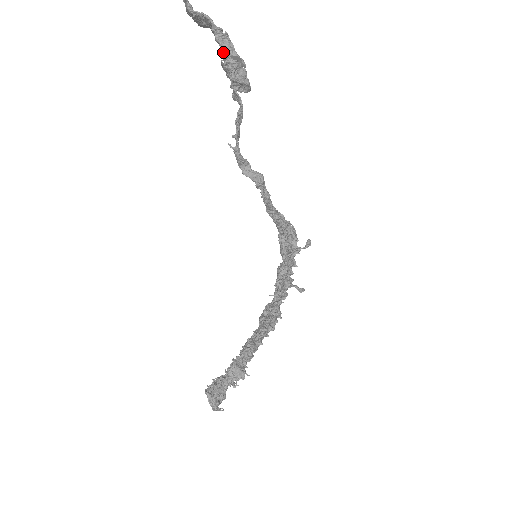
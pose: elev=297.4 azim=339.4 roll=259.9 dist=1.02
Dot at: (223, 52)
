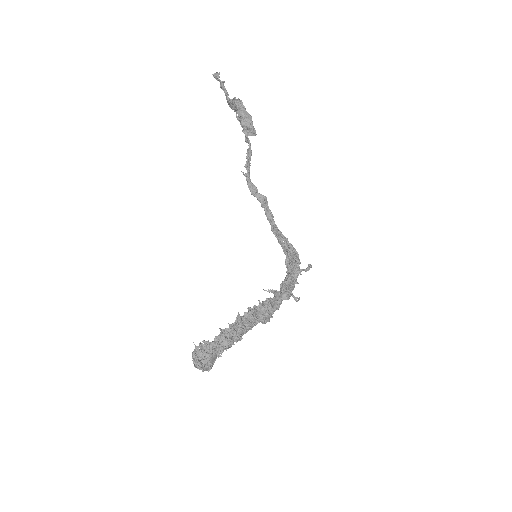
Dot at: (238, 110)
